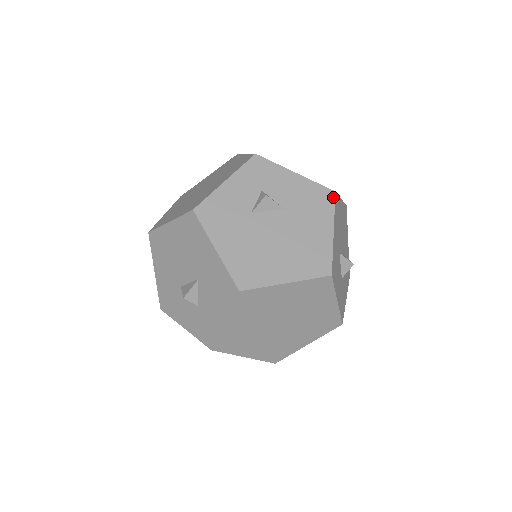
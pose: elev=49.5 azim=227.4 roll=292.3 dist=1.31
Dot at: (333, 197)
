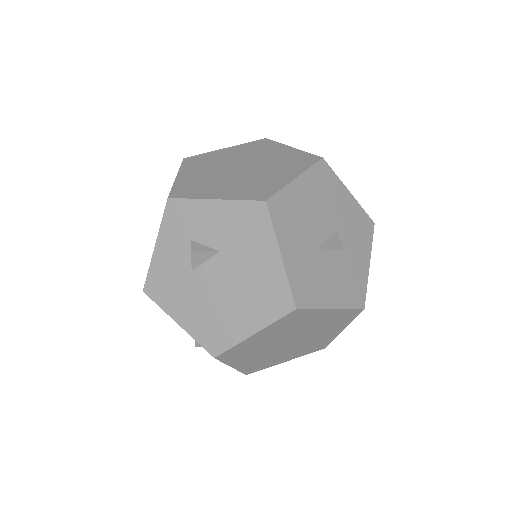
Dot at: (265, 210)
